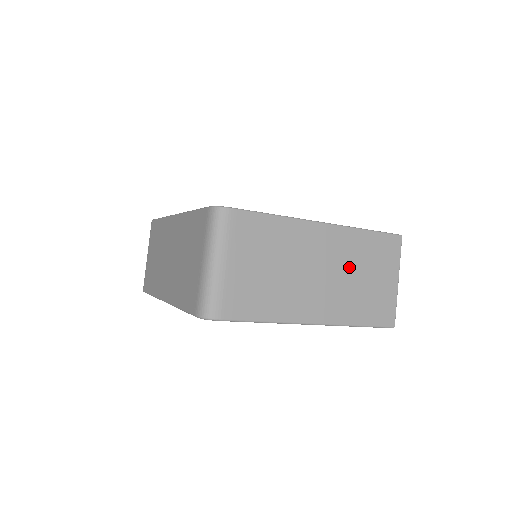
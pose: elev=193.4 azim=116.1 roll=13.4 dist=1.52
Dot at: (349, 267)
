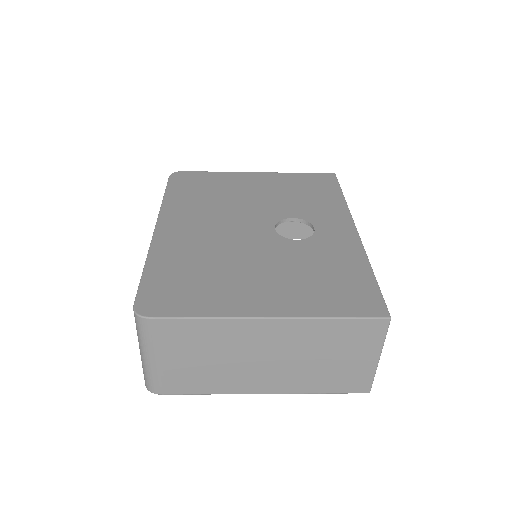
Dot at: (307, 352)
